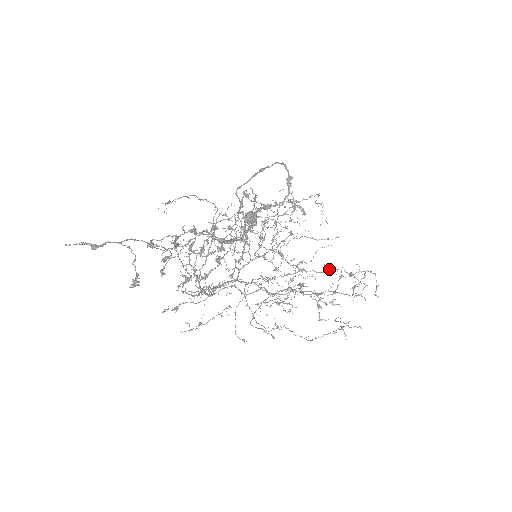
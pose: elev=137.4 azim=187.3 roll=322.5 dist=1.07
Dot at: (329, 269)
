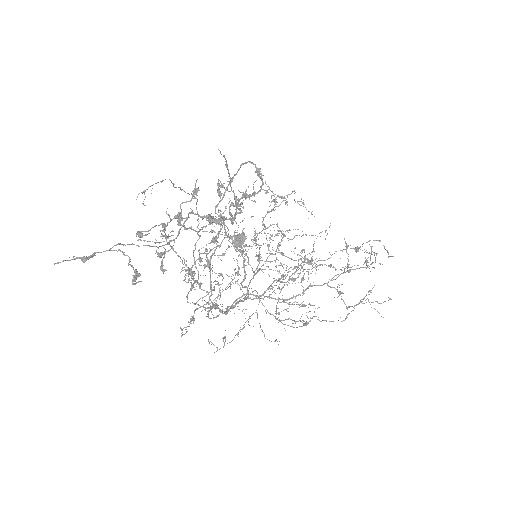
Dot at: (334, 253)
